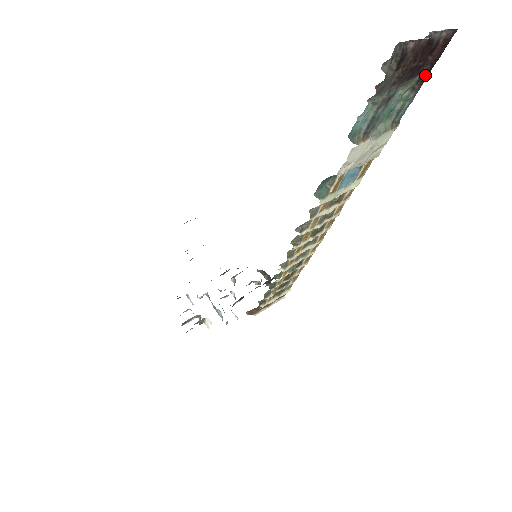
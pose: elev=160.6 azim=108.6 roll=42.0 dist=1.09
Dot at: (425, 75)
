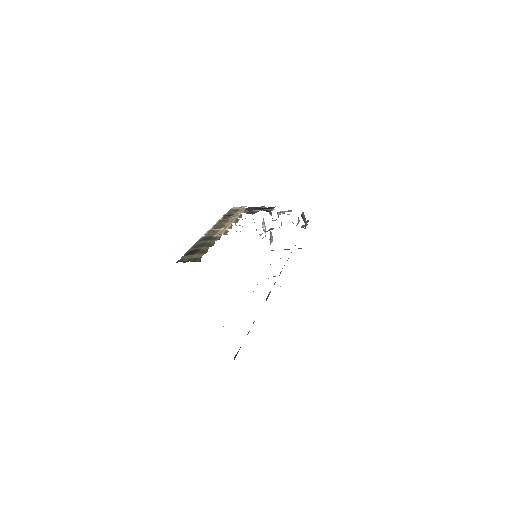
Dot at: occluded
